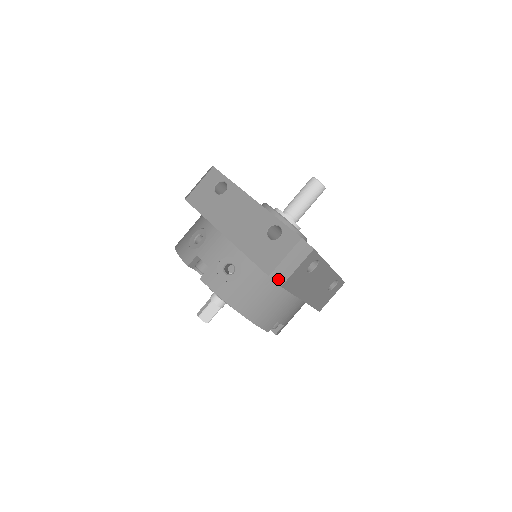
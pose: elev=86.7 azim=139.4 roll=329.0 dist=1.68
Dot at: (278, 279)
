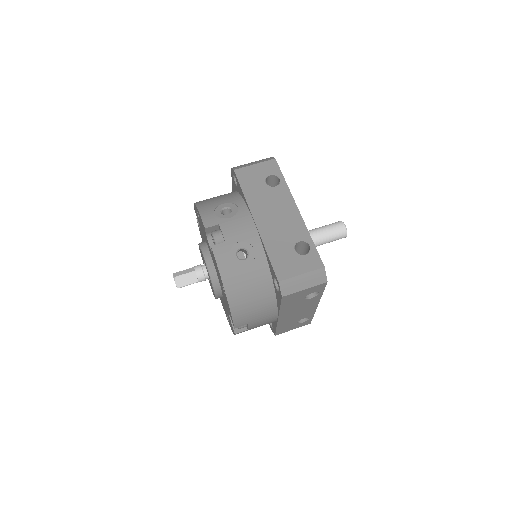
Dot at: (284, 289)
